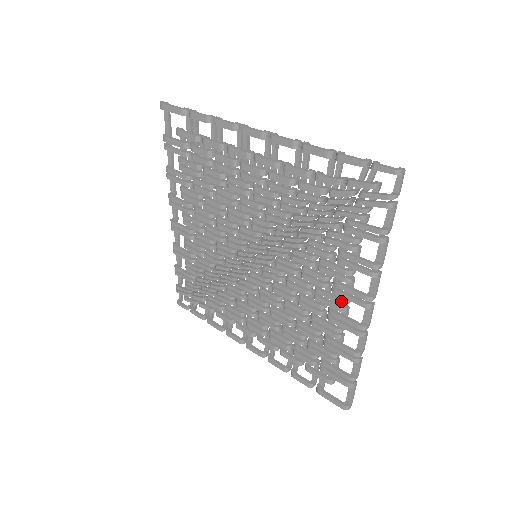
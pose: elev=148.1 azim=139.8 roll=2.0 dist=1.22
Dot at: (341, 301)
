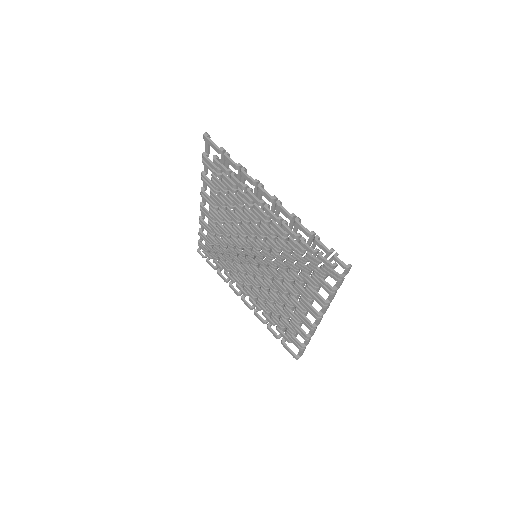
Dot at: (303, 309)
